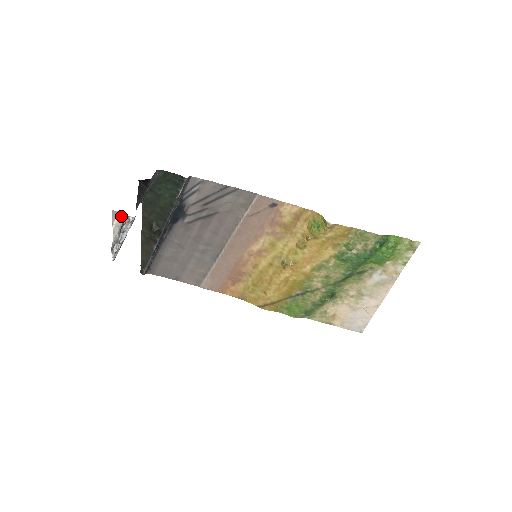
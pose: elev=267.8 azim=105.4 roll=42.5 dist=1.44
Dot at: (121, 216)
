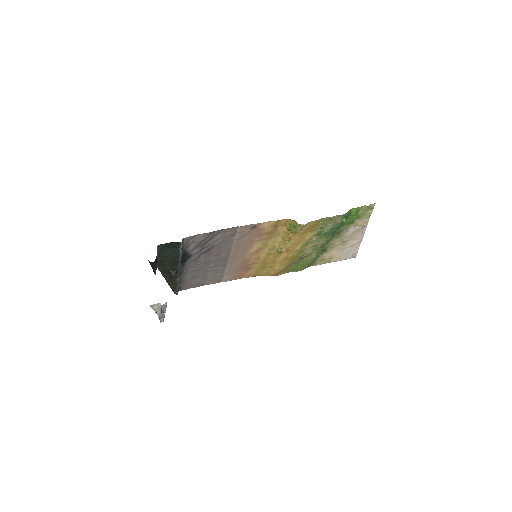
Dot at: (157, 305)
